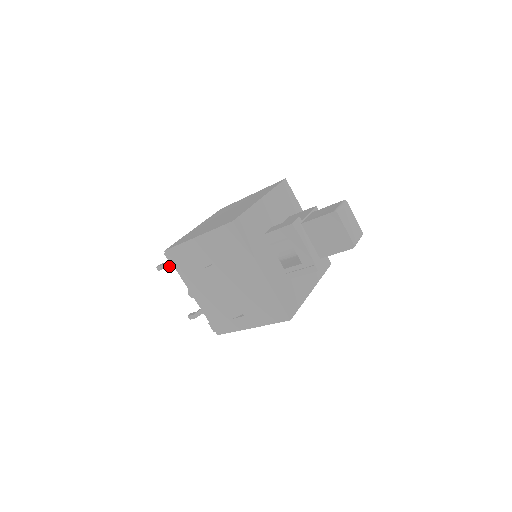
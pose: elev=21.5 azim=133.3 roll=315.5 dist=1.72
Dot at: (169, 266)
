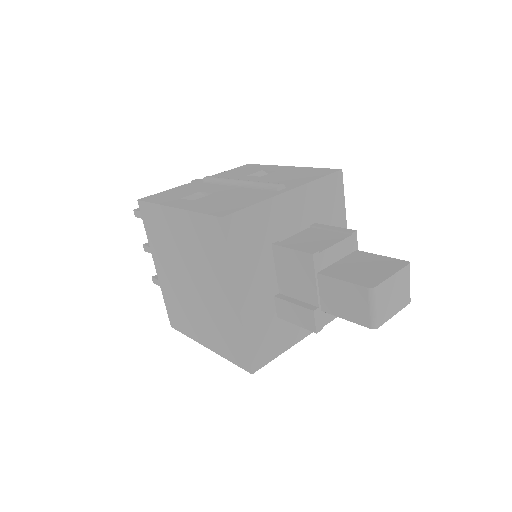
Dot at: occluded
